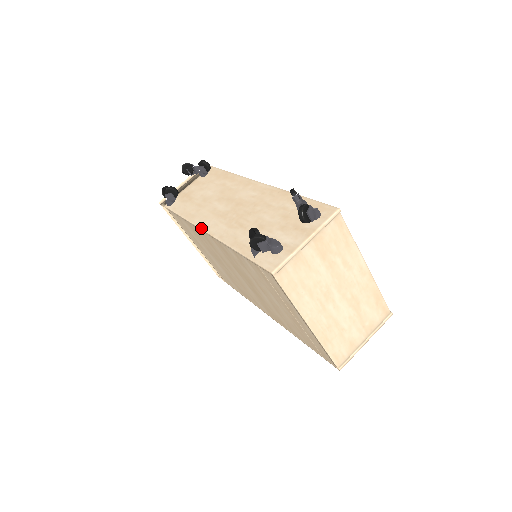
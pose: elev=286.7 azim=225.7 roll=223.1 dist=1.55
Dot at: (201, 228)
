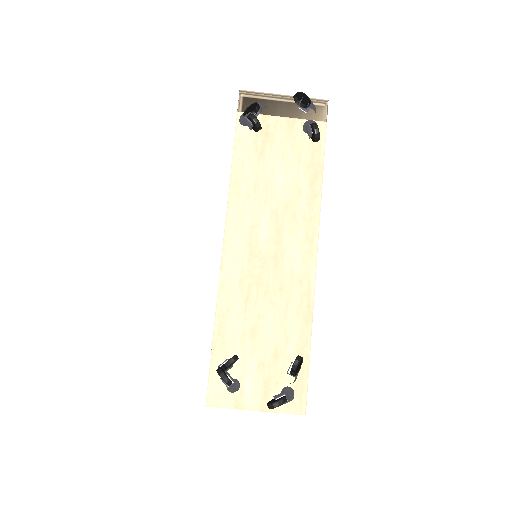
Dot at: (225, 235)
